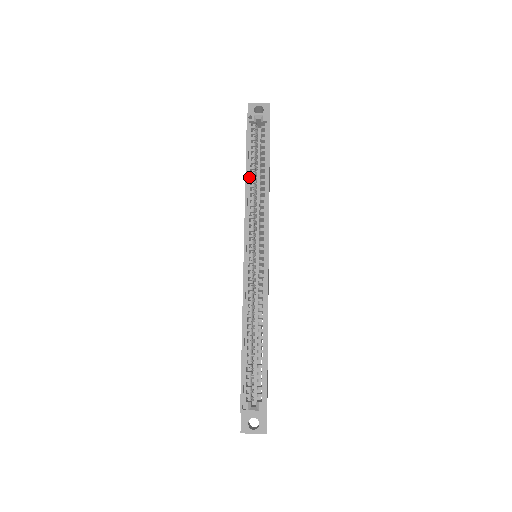
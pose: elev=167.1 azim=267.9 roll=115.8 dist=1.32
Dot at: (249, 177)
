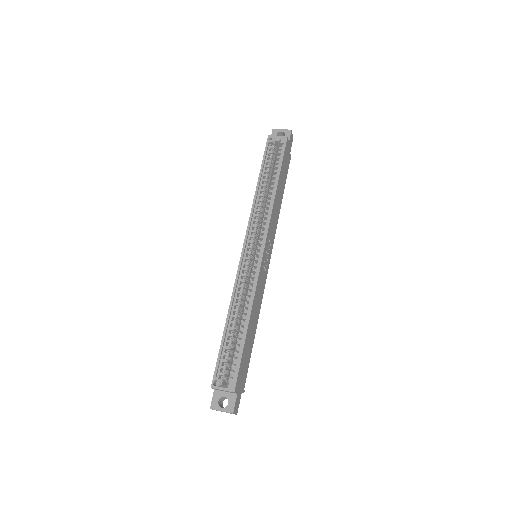
Dot at: (260, 187)
